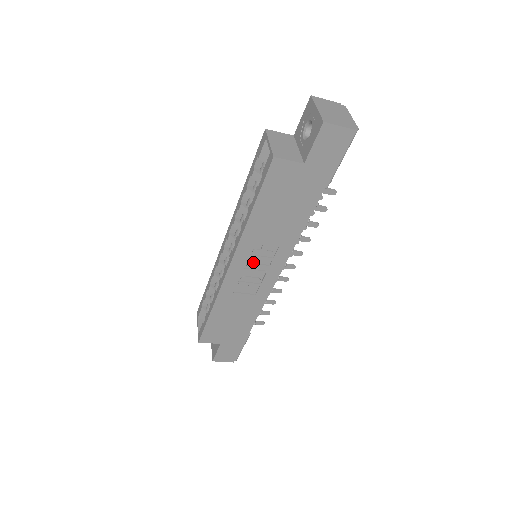
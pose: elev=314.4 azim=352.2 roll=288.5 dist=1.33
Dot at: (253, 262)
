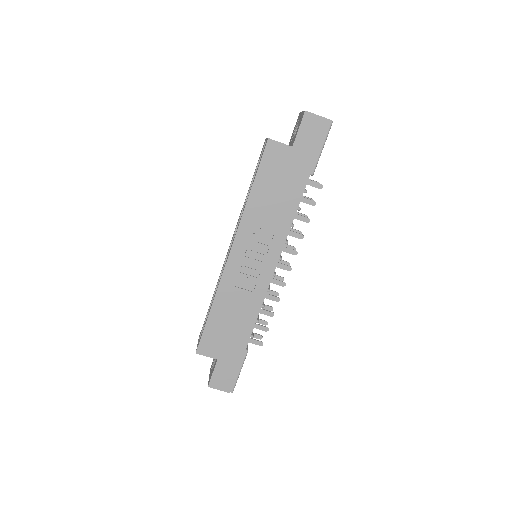
Dot at: (251, 250)
